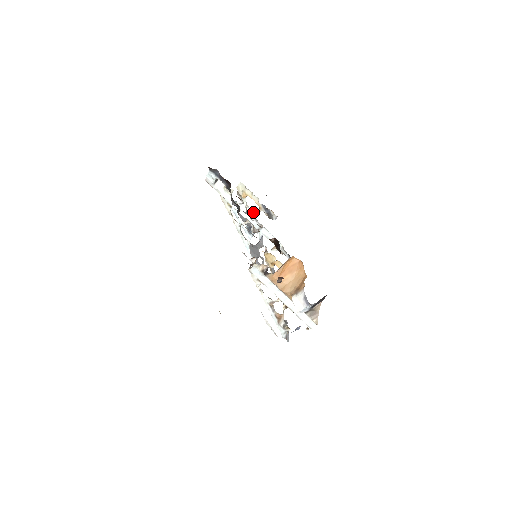
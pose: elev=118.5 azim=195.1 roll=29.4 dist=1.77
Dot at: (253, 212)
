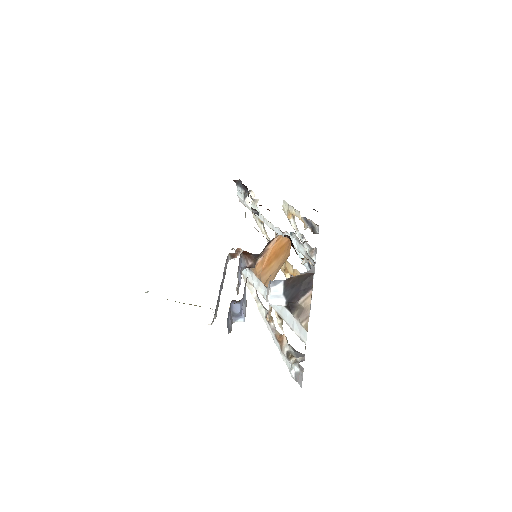
Dot at: (302, 234)
